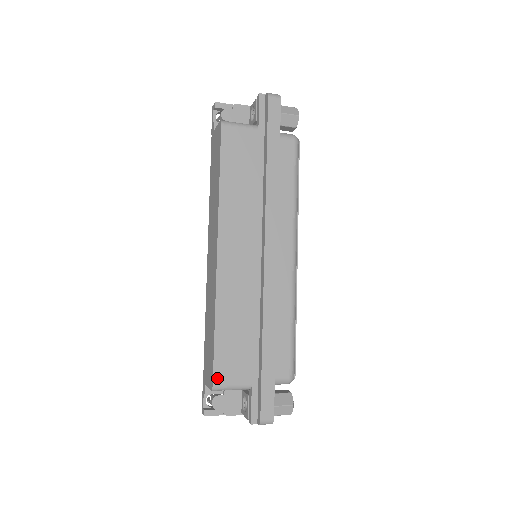
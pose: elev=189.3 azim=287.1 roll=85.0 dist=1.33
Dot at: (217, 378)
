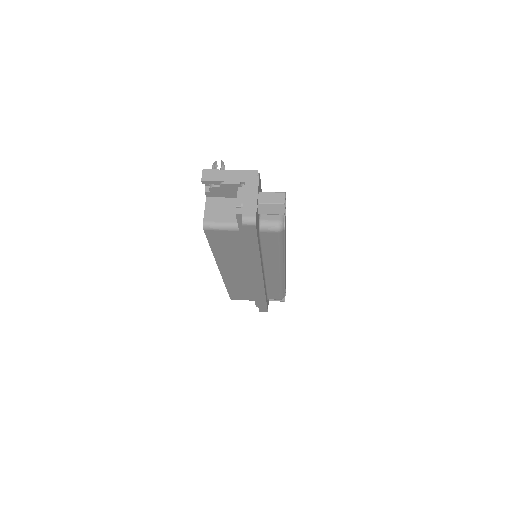
Dot at: (232, 298)
